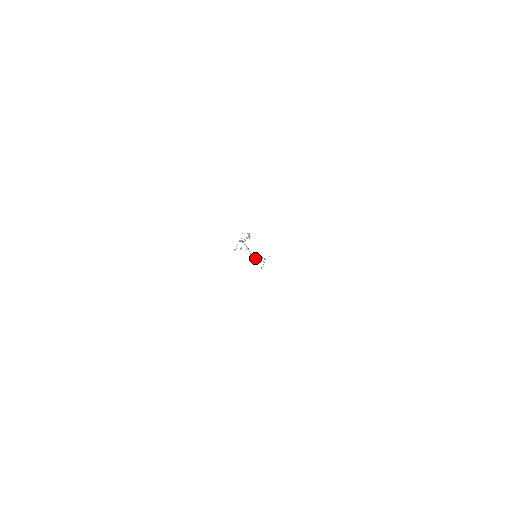
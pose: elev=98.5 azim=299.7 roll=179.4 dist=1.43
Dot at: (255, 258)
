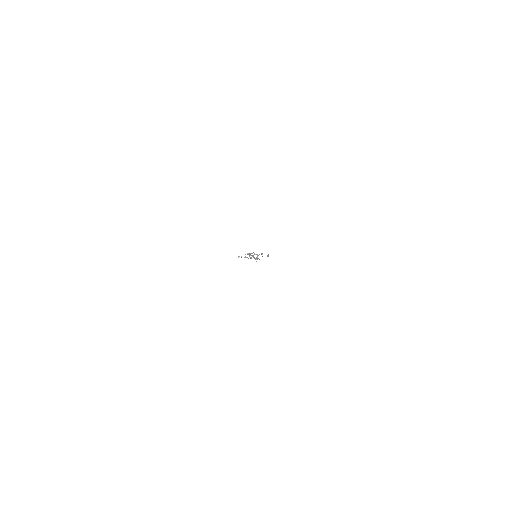
Dot at: occluded
